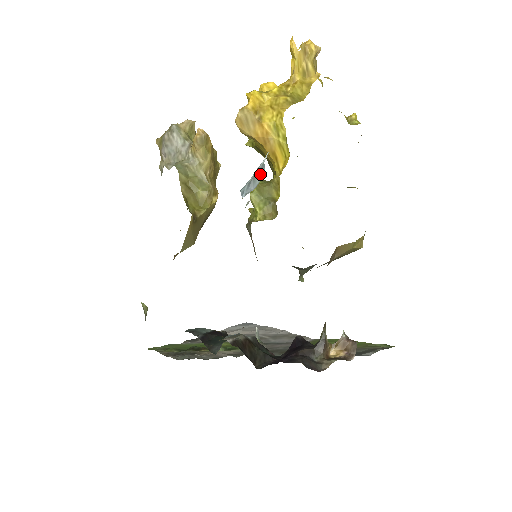
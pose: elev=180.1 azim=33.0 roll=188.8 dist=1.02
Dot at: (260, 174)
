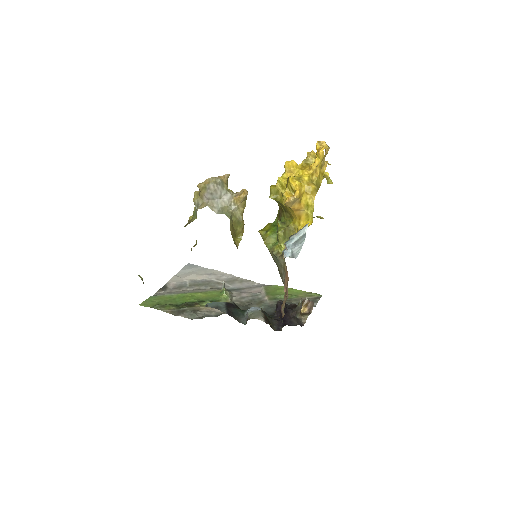
Dot at: (302, 239)
